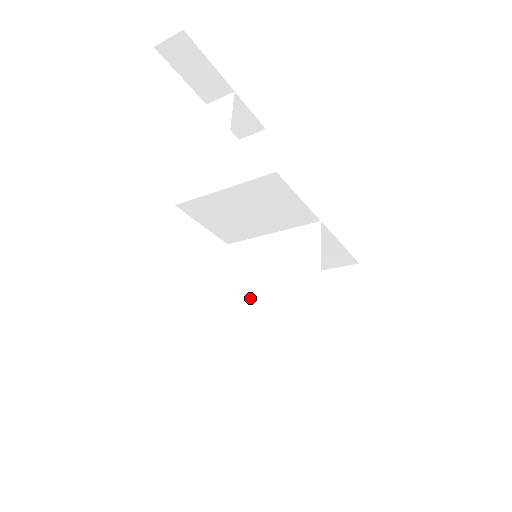
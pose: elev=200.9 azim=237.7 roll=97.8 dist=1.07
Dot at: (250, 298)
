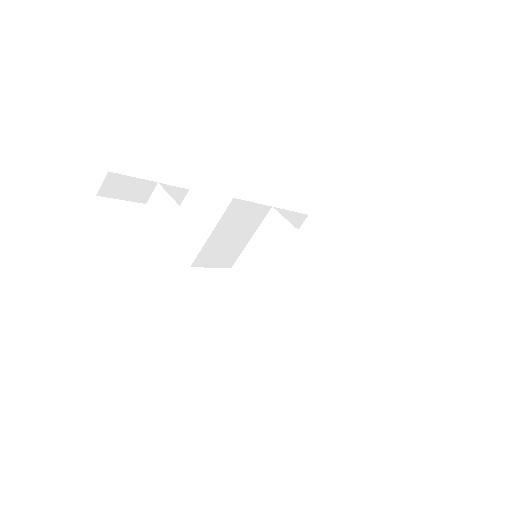
Dot at: (274, 281)
